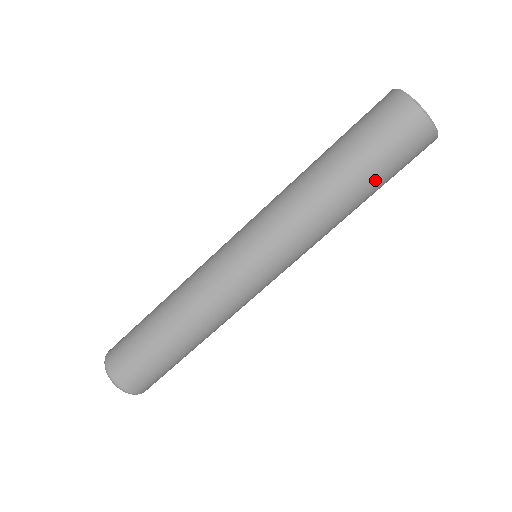
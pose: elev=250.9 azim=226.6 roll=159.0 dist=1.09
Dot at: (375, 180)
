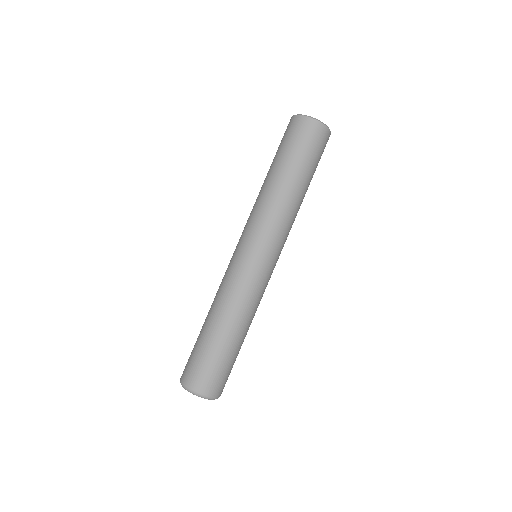
Dot at: (296, 164)
